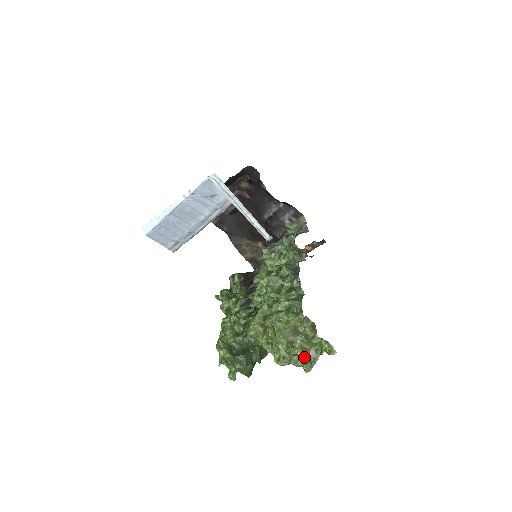
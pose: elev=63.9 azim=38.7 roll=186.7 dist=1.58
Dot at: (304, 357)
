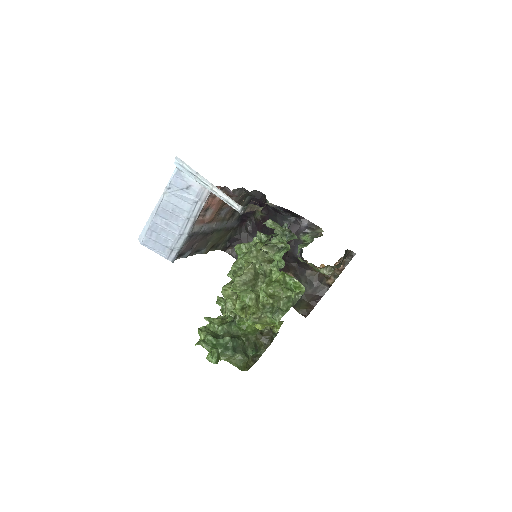
Dot at: (269, 301)
